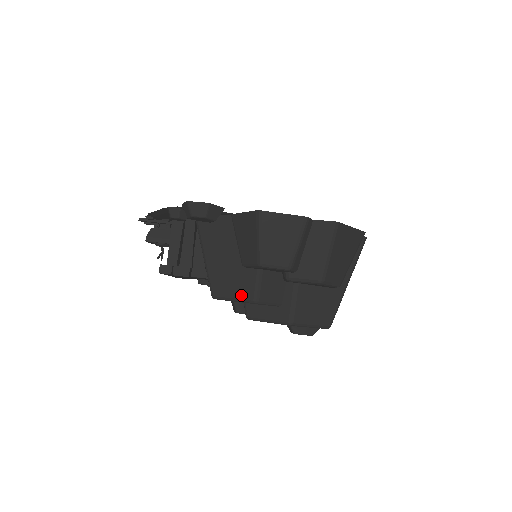
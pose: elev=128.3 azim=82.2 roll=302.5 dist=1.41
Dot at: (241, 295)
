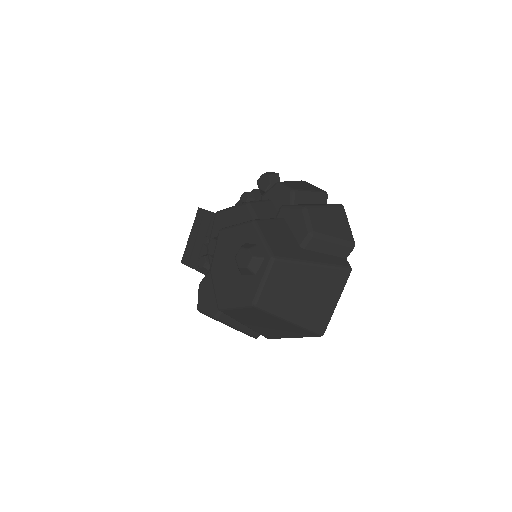
Dot at: occluded
